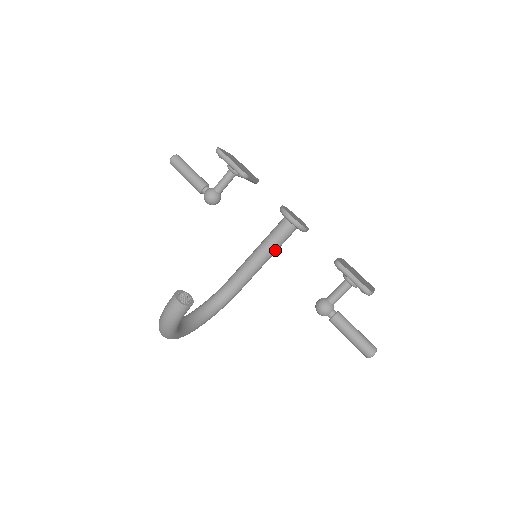
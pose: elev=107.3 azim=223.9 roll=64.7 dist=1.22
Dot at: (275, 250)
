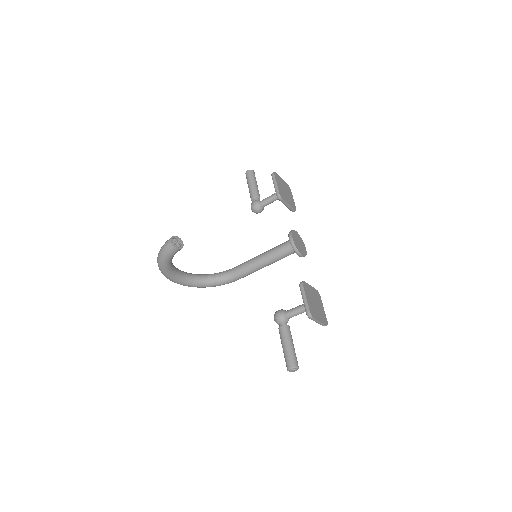
Dot at: (273, 260)
